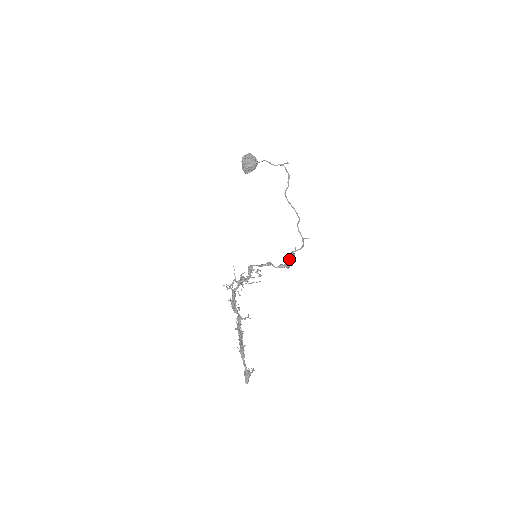
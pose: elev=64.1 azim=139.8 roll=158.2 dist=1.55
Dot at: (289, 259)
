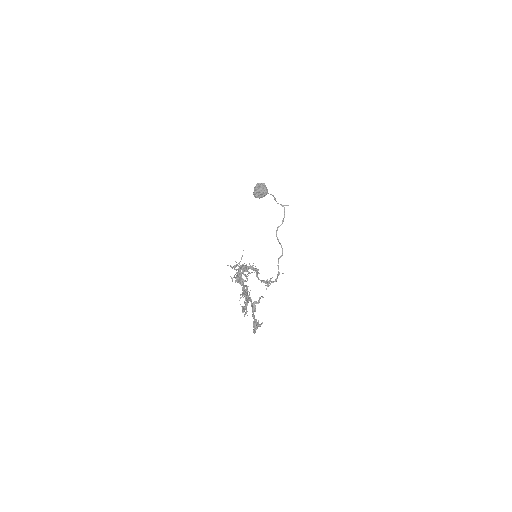
Dot at: occluded
